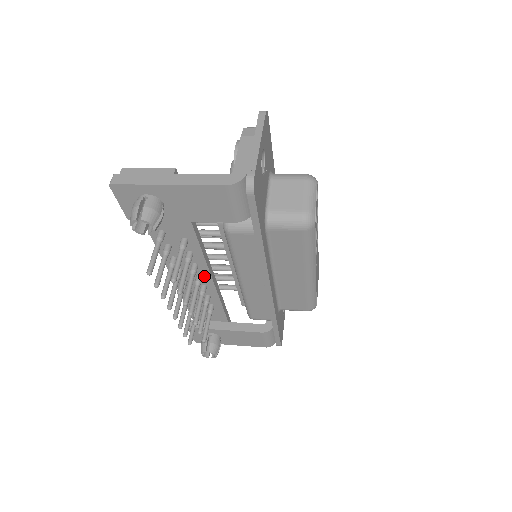
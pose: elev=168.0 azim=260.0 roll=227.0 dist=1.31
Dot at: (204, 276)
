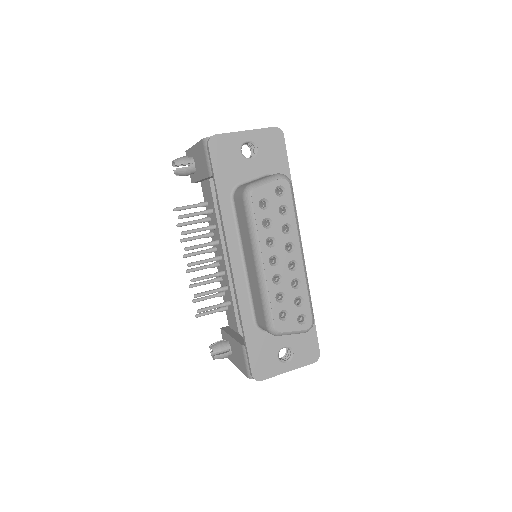
Dot at: (223, 258)
